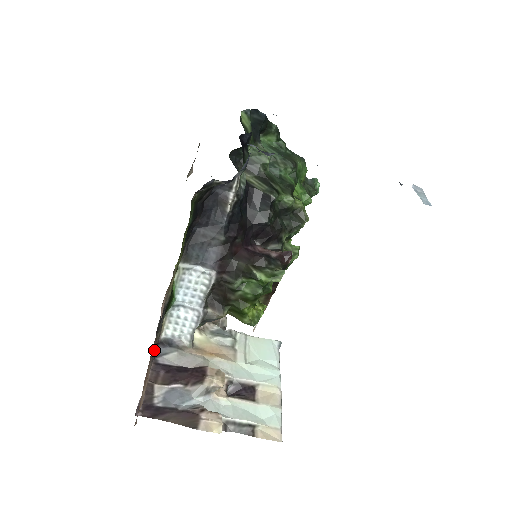
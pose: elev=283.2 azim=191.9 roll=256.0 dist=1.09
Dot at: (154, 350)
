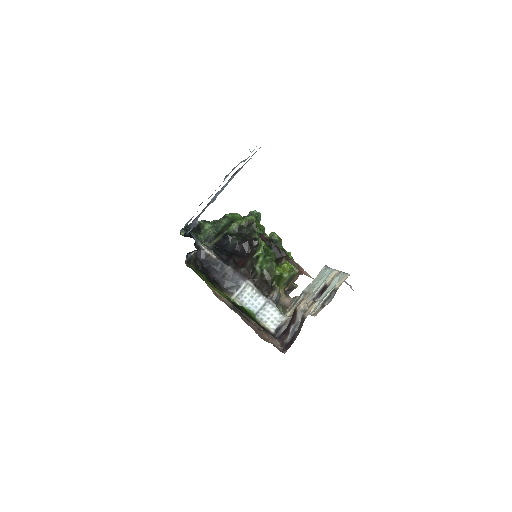
Dot at: occluded
